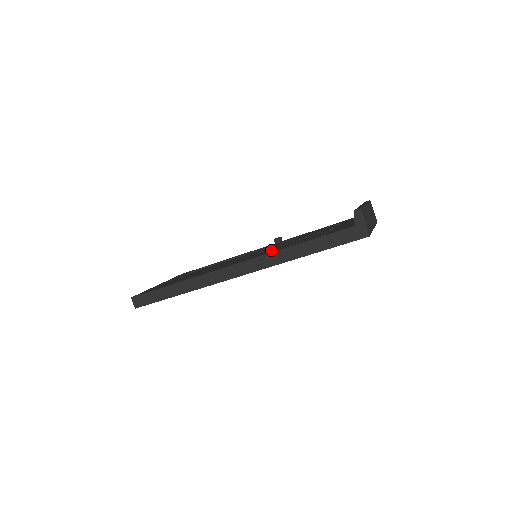
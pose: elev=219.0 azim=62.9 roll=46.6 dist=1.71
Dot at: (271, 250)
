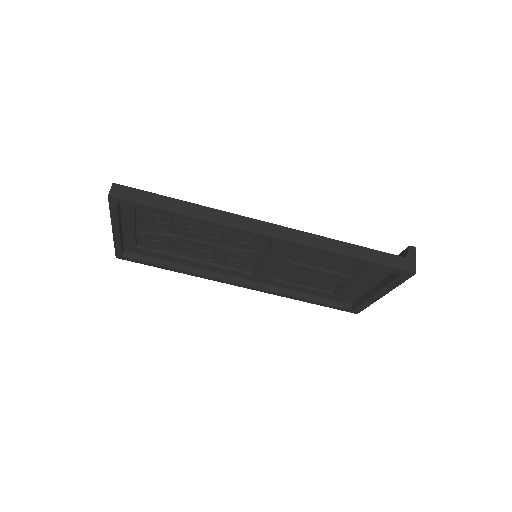
Dot at: occluded
